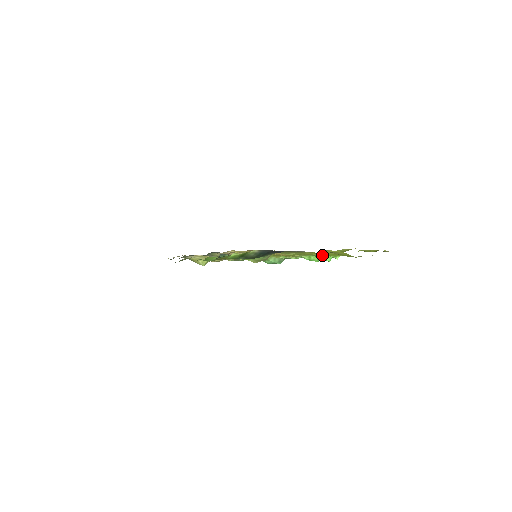
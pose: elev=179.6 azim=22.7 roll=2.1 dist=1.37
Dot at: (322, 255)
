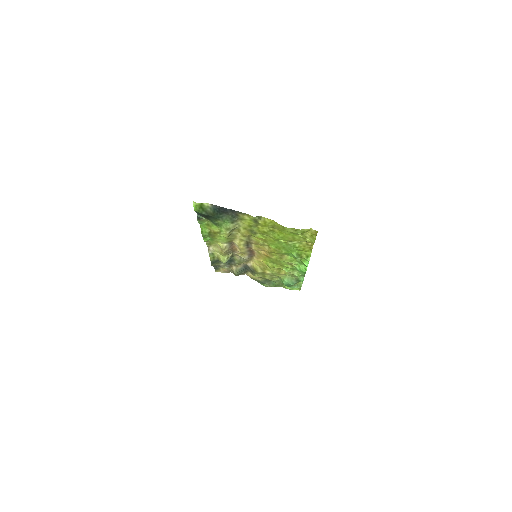
Dot at: (276, 236)
